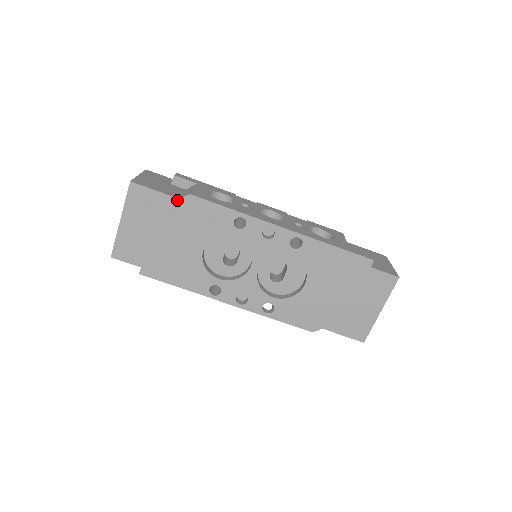
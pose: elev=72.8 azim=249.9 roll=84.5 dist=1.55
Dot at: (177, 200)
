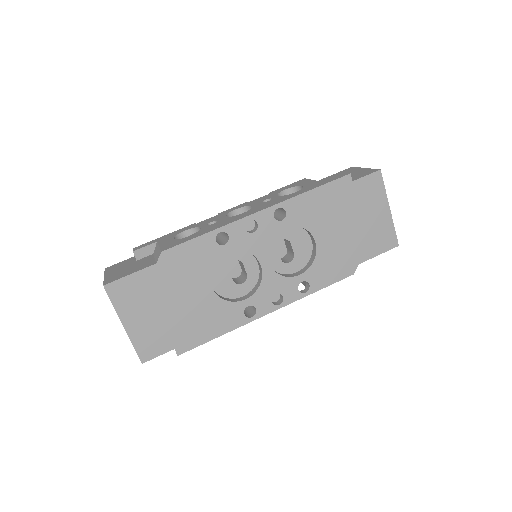
Dot at: (155, 266)
